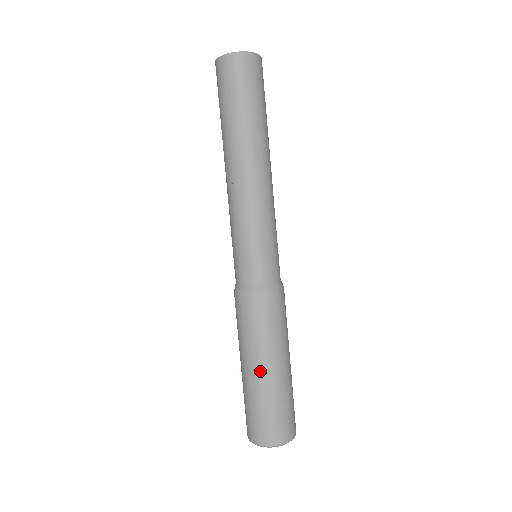
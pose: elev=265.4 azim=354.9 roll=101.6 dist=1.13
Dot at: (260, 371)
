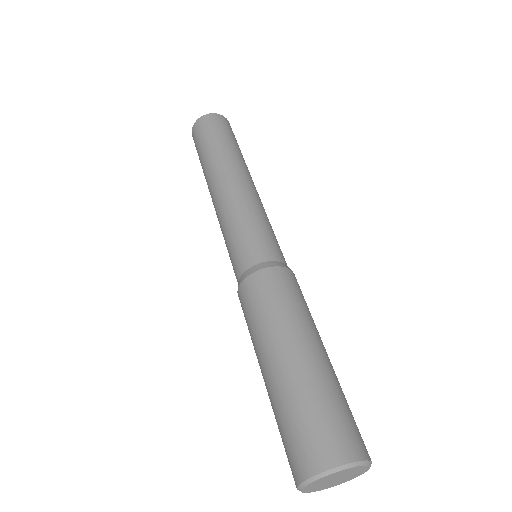
Dot at: (320, 350)
